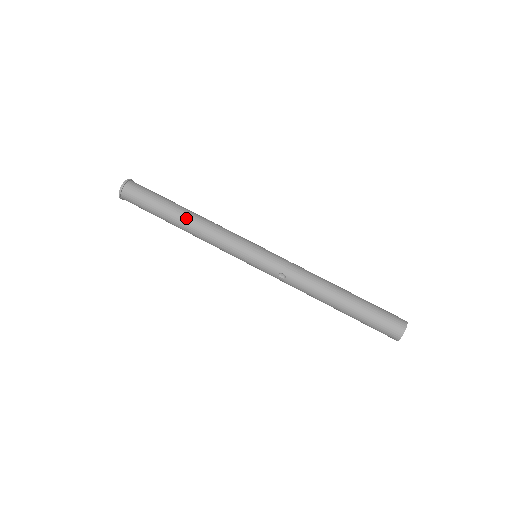
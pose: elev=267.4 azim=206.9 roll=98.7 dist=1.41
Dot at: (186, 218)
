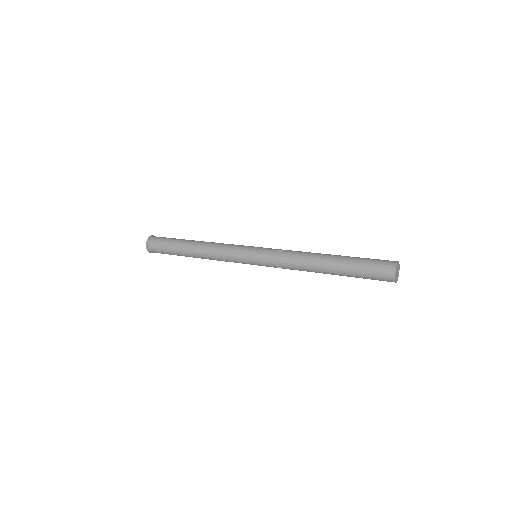
Dot at: (195, 252)
